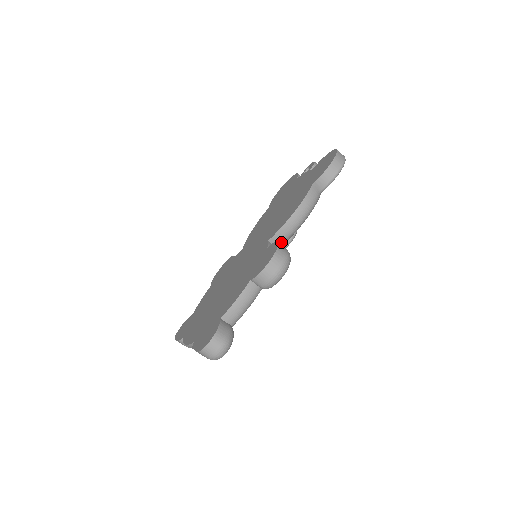
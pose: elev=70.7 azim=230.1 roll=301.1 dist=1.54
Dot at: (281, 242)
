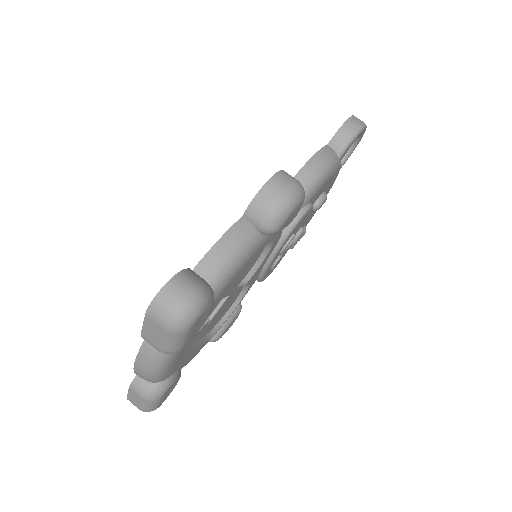
Dot at: occluded
